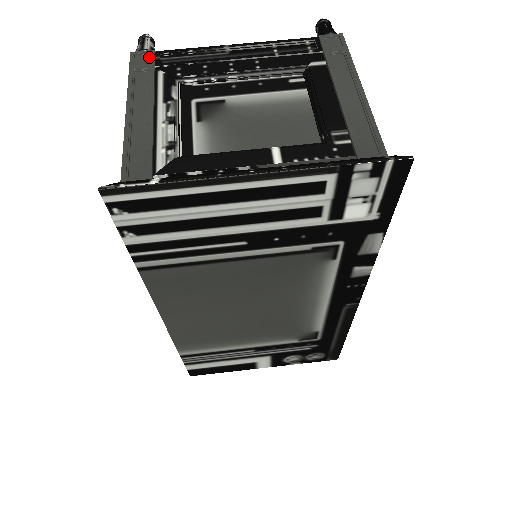
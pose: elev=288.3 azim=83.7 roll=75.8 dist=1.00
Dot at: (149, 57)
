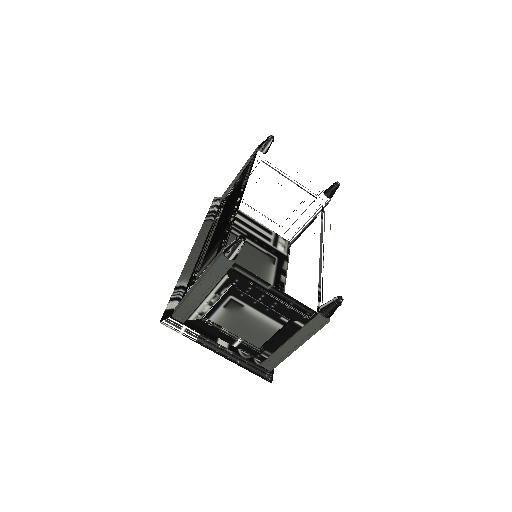
Dot at: (228, 264)
